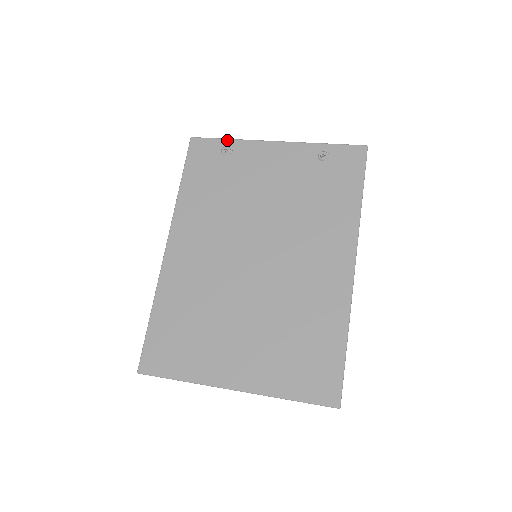
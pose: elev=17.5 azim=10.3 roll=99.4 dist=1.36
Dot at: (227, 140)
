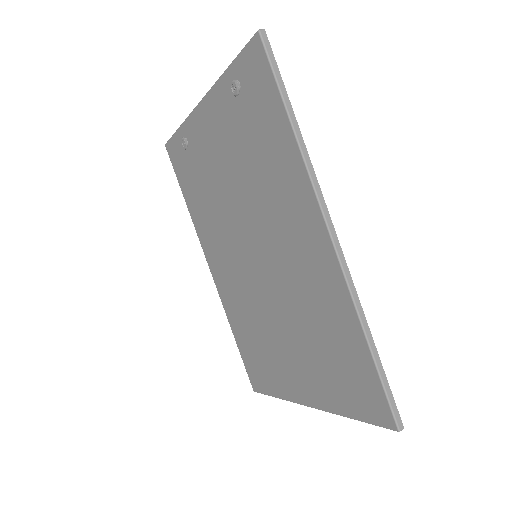
Dot at: (179, 130)
